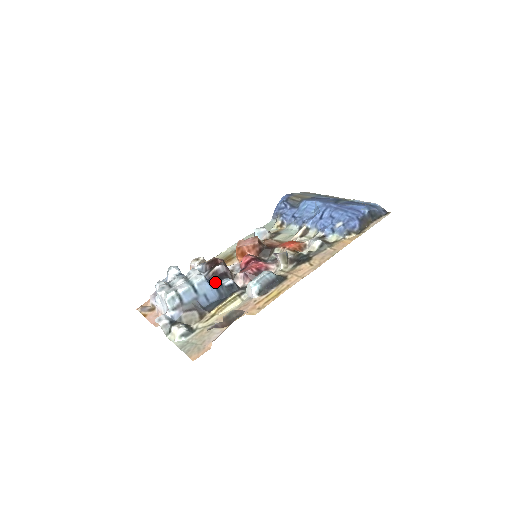
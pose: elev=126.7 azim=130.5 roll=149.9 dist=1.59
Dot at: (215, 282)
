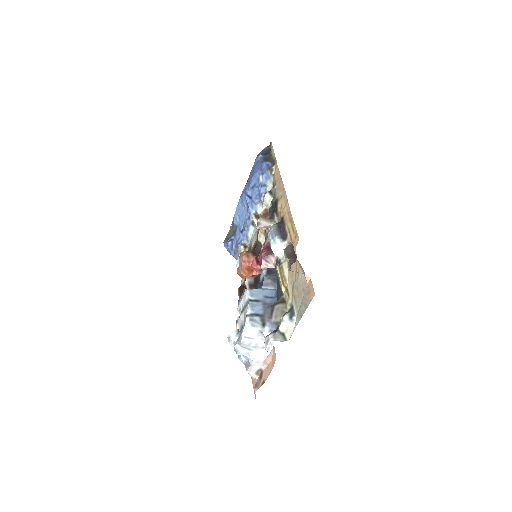
Dot at: (258, 287)
